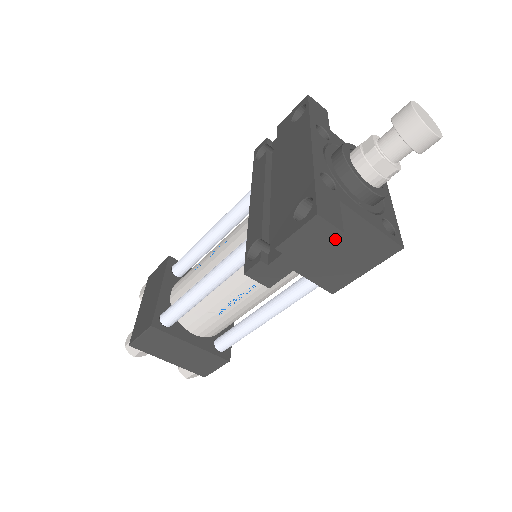
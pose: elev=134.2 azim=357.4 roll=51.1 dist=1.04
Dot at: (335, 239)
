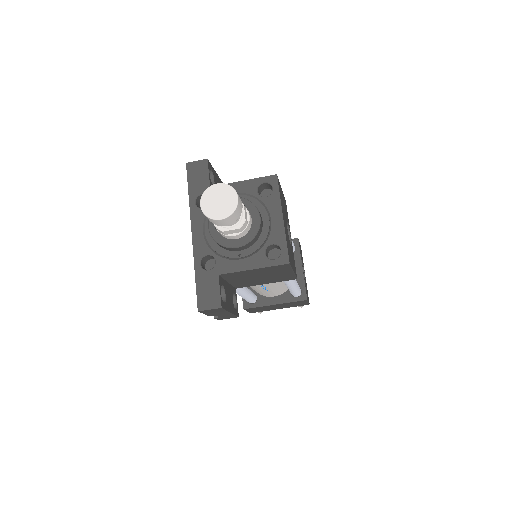
Dot at: (248, 277)
